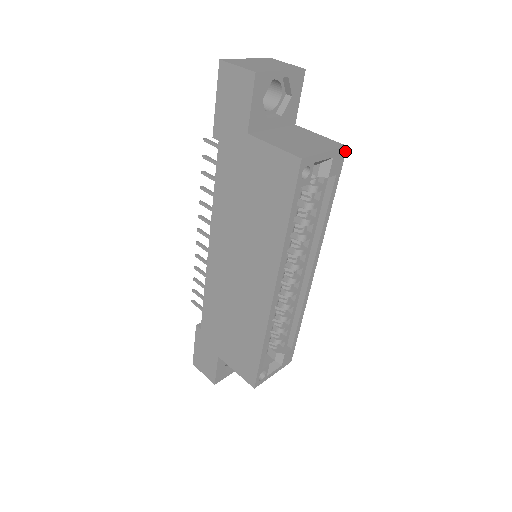
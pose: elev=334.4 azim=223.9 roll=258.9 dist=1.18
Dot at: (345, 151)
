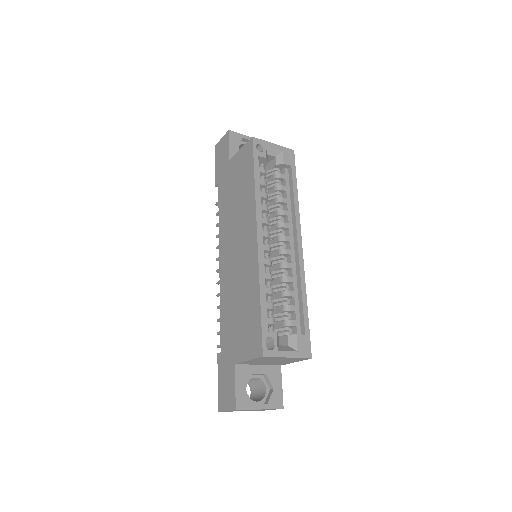
Dot at: (293, 153)
